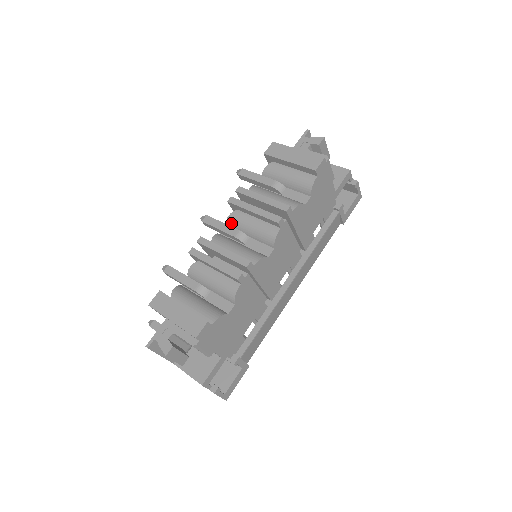
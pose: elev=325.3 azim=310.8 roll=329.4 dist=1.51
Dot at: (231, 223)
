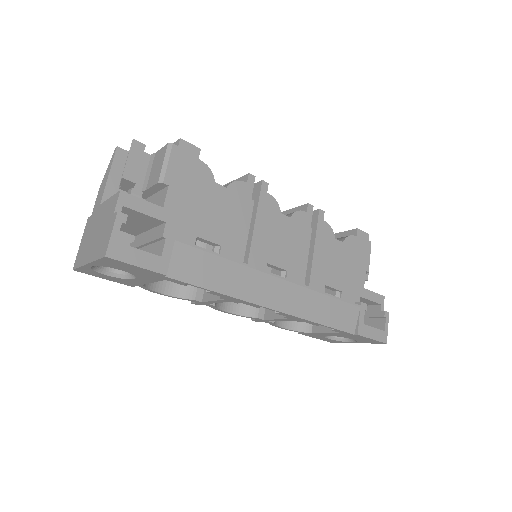
Dot at: occluded
